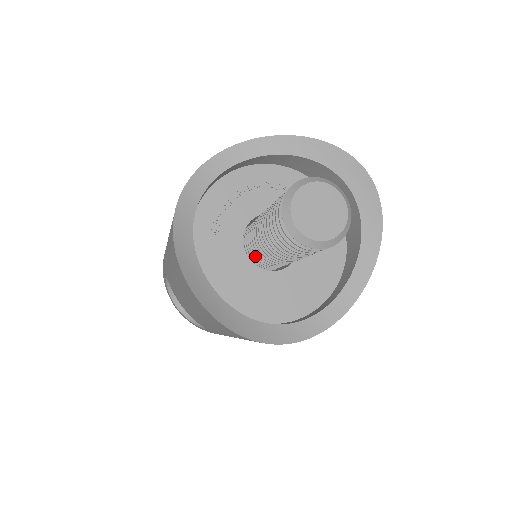
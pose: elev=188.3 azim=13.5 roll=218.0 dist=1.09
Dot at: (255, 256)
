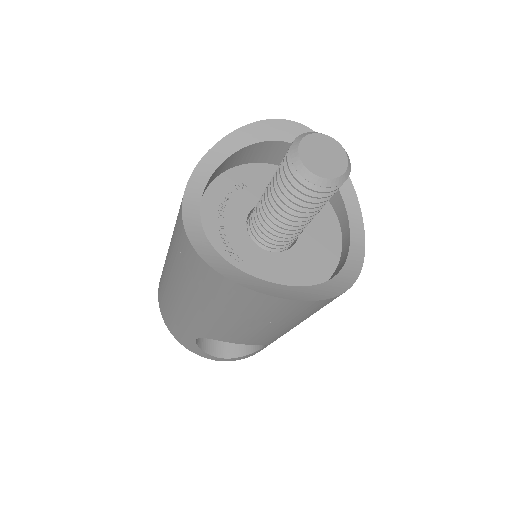
Dot at: (277, 244)
